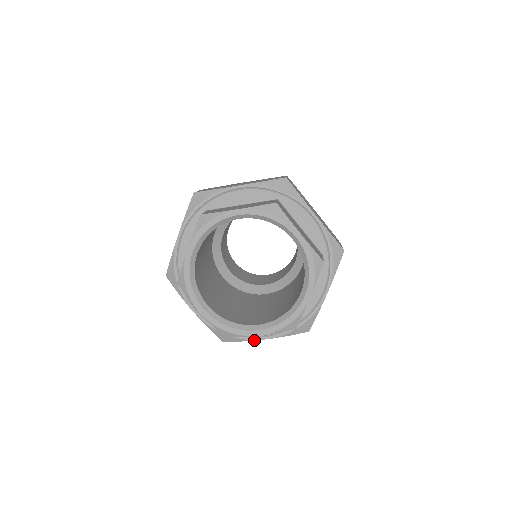
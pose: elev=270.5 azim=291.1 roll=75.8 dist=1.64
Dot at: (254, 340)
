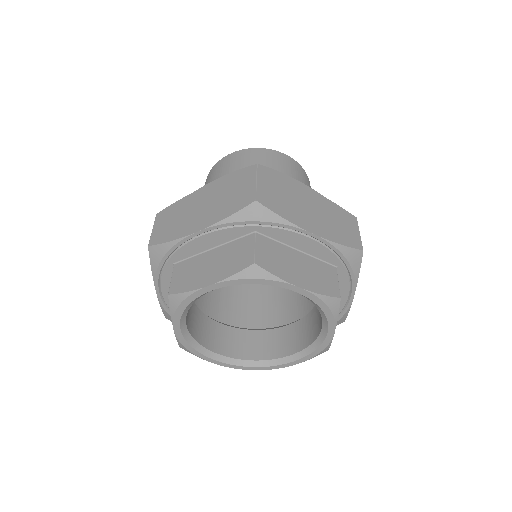
Dot at: occluded
